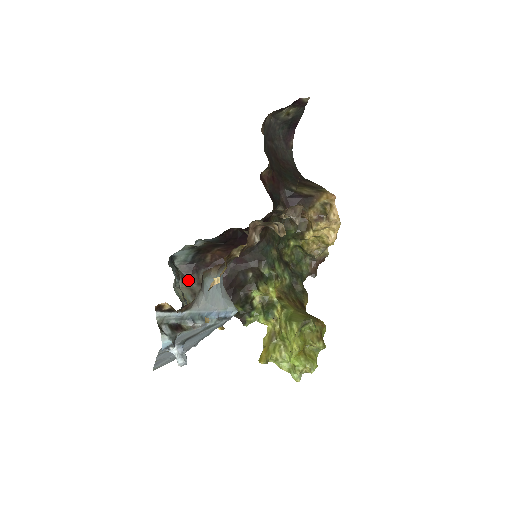
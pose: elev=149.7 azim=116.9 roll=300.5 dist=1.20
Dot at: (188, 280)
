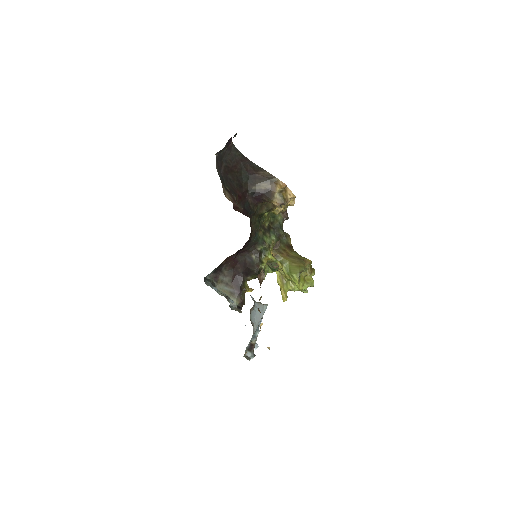
Dot at: (219, 279)
